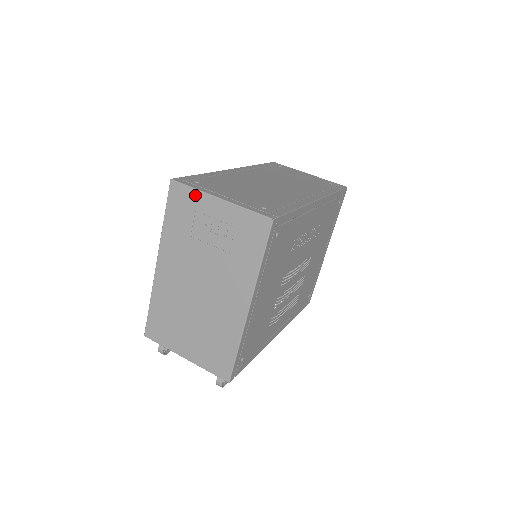
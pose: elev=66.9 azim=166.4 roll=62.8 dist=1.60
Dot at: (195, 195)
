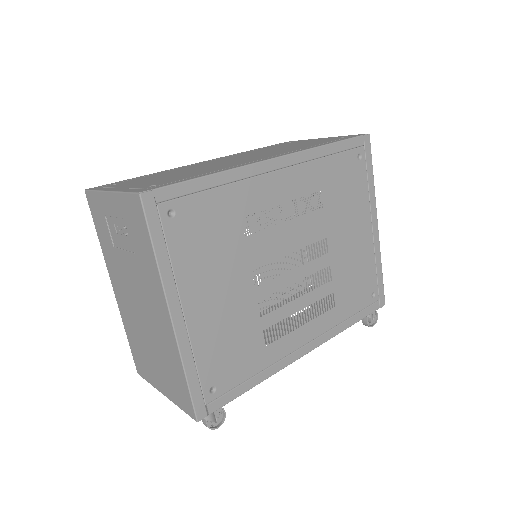
Dot at: (98, 198)
